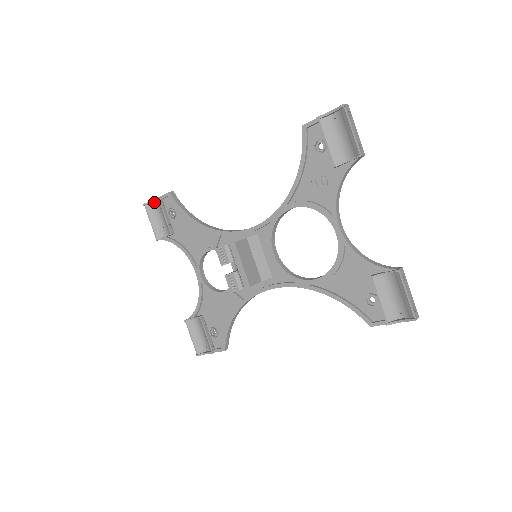
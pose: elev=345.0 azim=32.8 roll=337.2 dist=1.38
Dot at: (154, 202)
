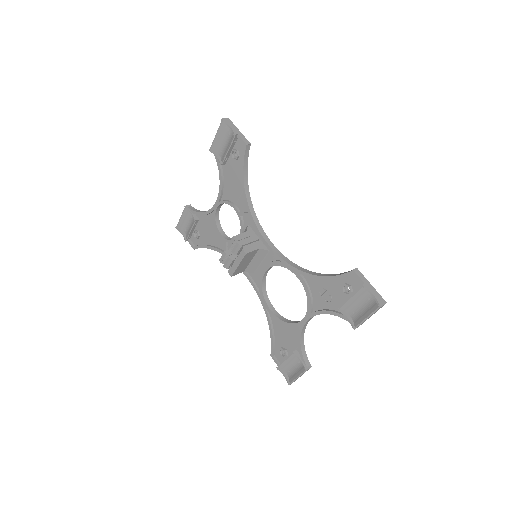
Dot at: (232, 127)
